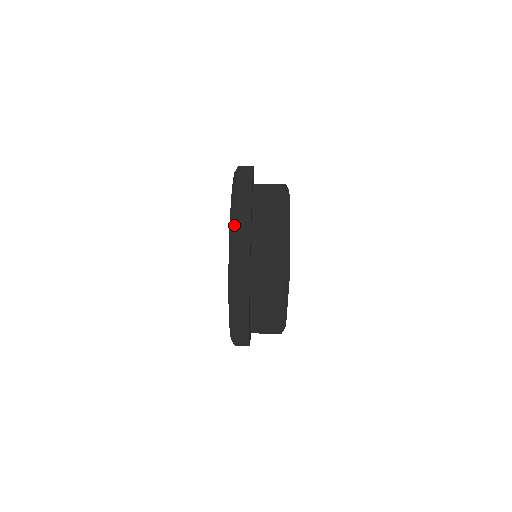
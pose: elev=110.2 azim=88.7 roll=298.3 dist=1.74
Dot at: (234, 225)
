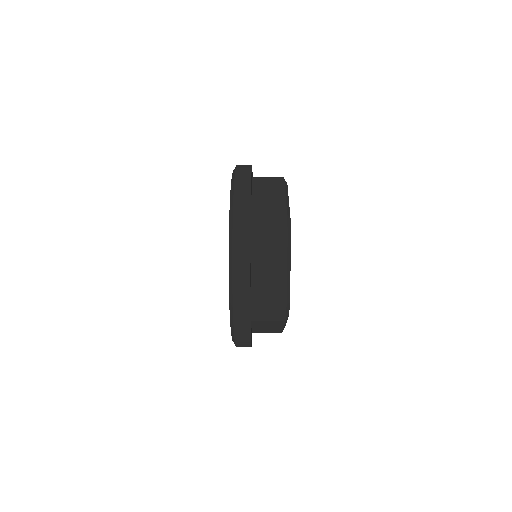
Dot at: (235, 183)
